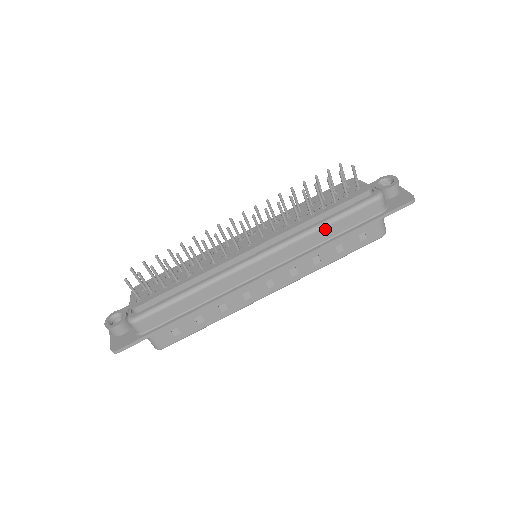
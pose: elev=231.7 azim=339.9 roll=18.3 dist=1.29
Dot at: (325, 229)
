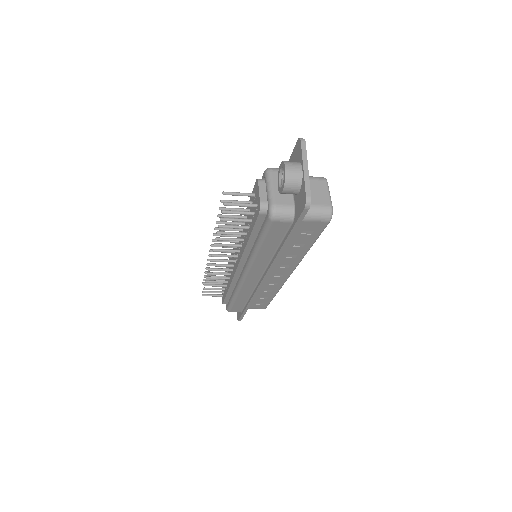
Dot at: (261, 252)
